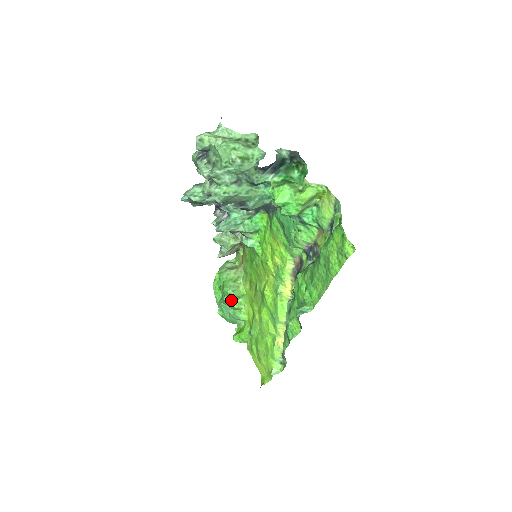
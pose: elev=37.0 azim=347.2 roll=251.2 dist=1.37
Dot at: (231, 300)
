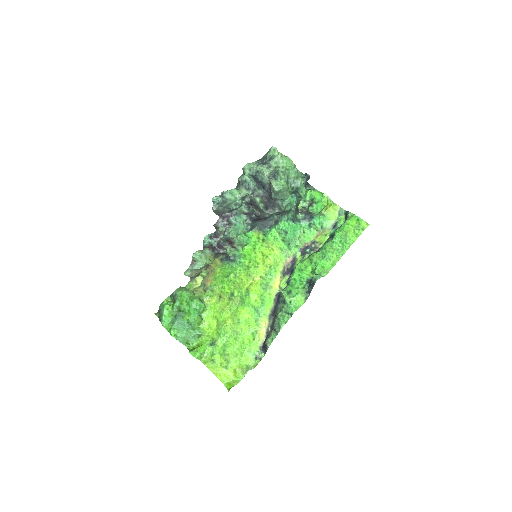
Dot at: (196, 313)
